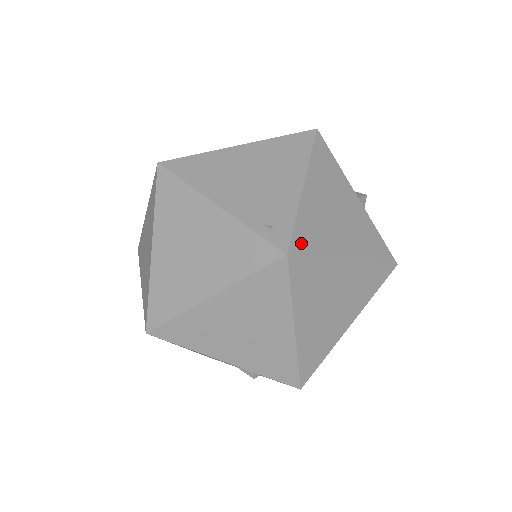
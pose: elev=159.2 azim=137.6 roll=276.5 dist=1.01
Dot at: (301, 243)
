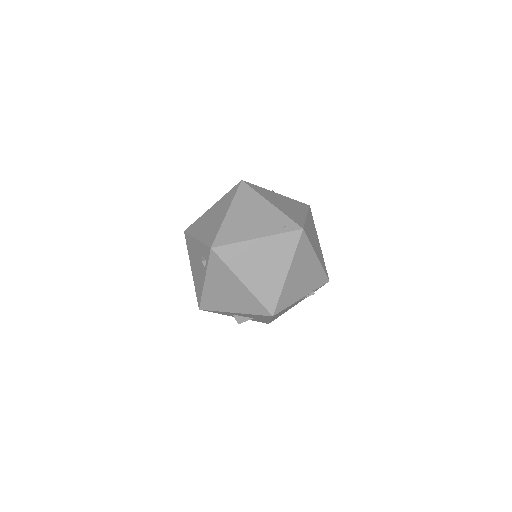
Dot at: (298, 222)
